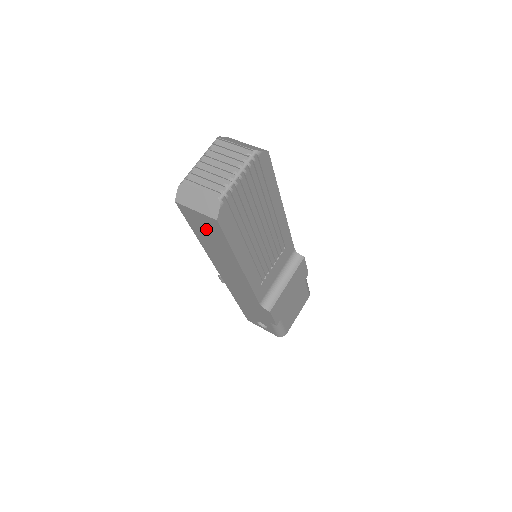
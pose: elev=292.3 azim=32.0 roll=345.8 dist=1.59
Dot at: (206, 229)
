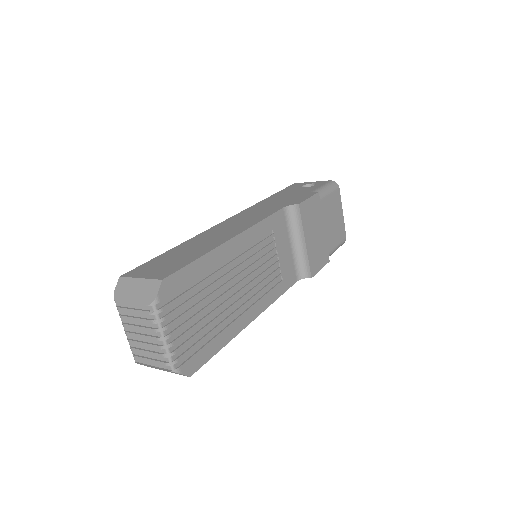
Dot at: occluded
